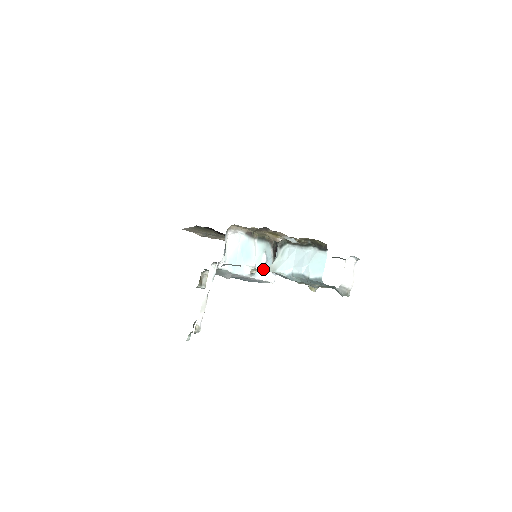
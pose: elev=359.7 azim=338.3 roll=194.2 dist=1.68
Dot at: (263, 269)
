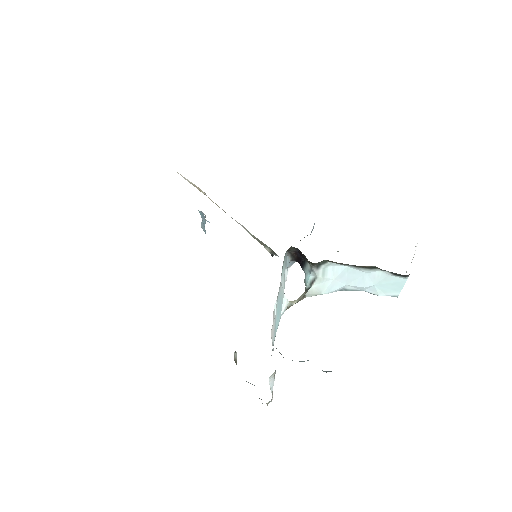
Dot at: (301, 298)
